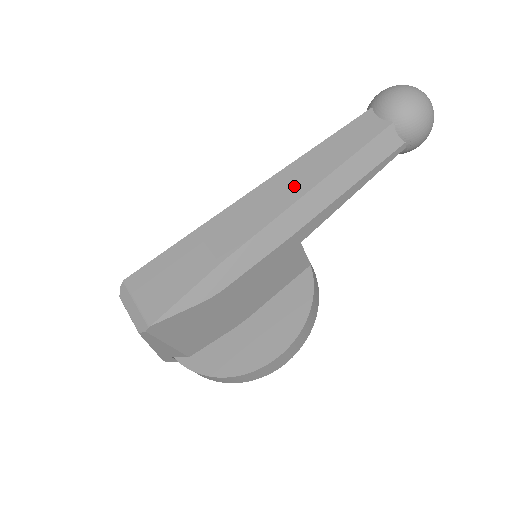
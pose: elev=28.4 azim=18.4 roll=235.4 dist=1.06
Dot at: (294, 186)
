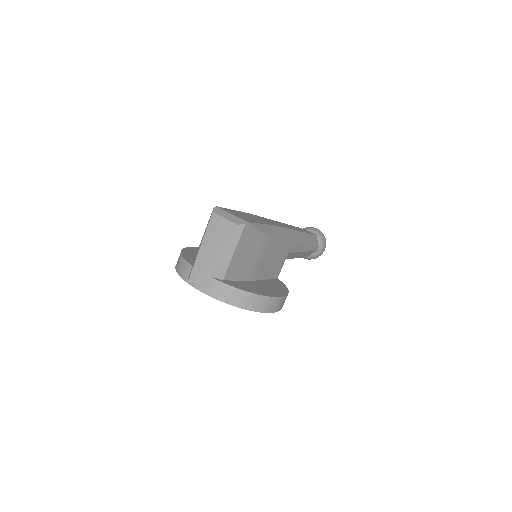
Dot at: (290, 227)
